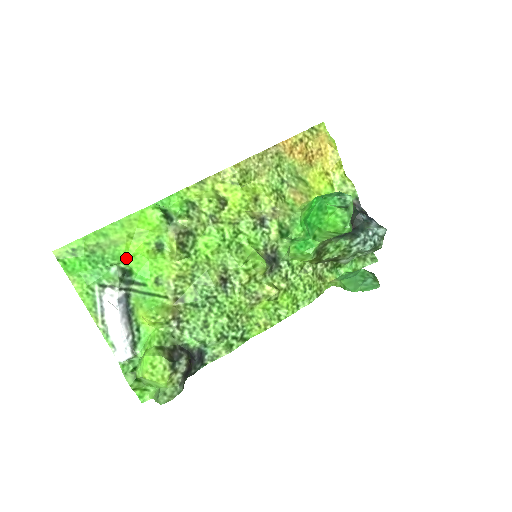
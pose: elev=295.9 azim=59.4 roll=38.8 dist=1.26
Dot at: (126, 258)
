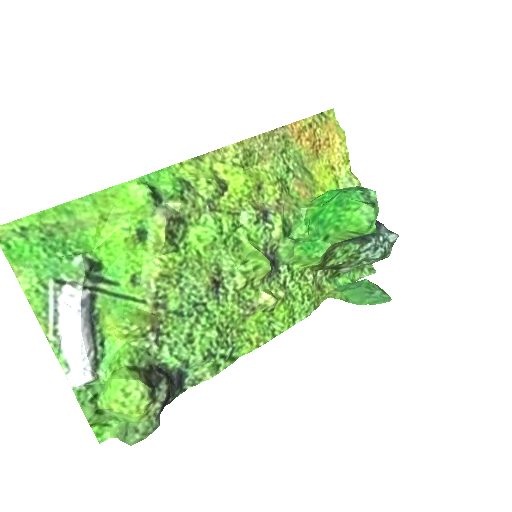
Dot at: (95, 246)
